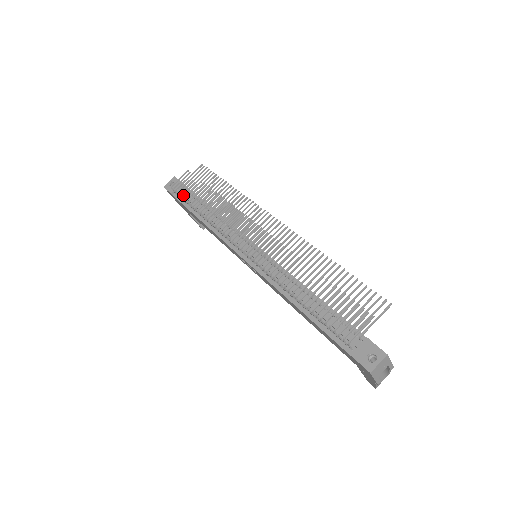
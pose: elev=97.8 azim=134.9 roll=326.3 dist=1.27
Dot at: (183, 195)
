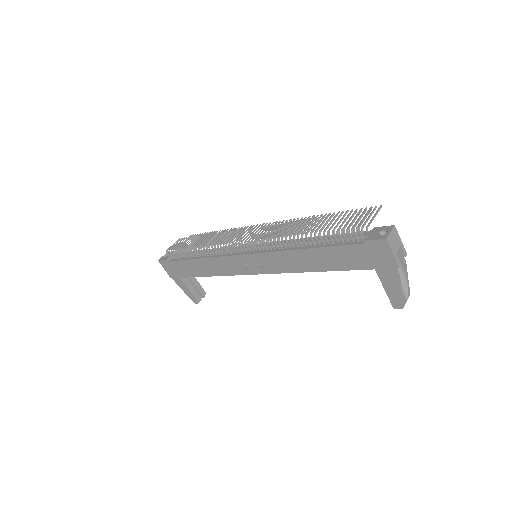
Dot at: occluded
